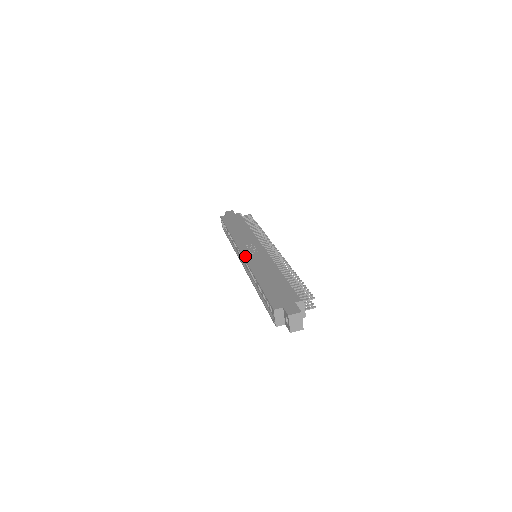
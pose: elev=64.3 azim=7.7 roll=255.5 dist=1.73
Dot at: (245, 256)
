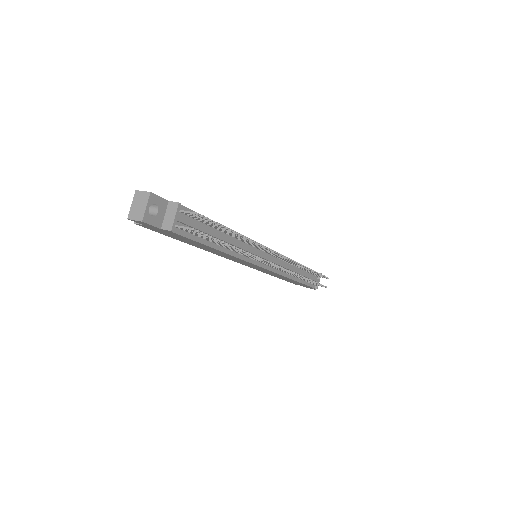
Dot at: occluded
